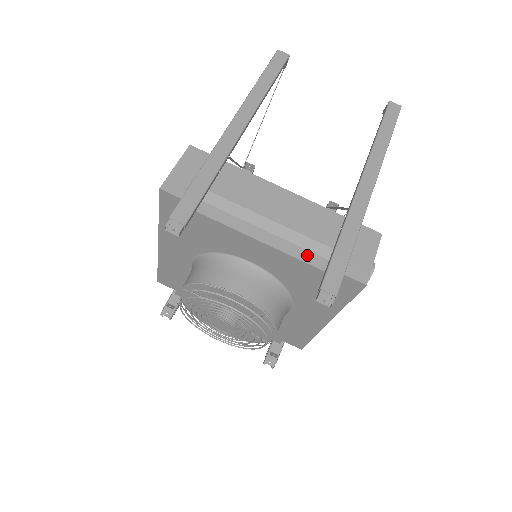
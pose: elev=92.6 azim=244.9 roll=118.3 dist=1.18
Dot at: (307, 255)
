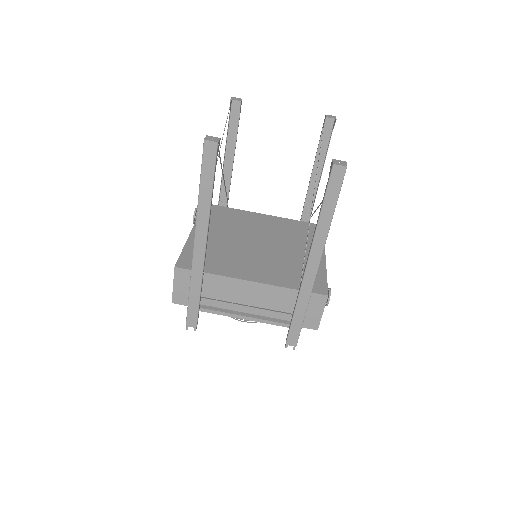
Dot at: (277, 315)
